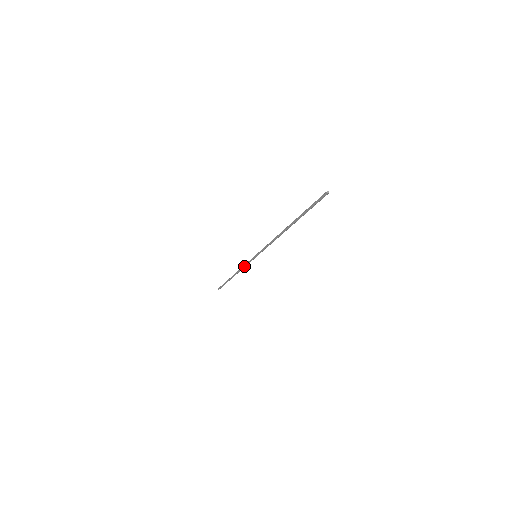
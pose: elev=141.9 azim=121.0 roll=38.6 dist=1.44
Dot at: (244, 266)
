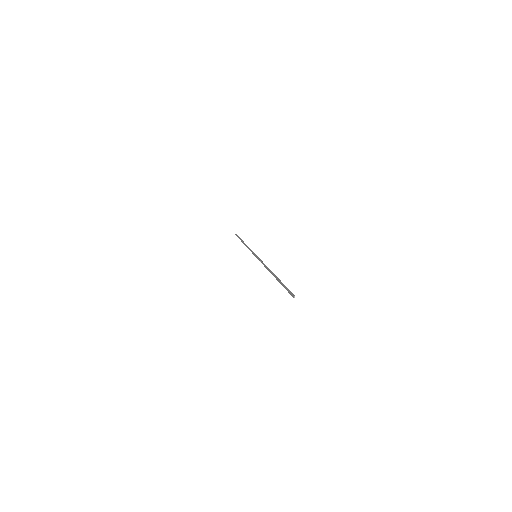
Dot at: (249, 249)
